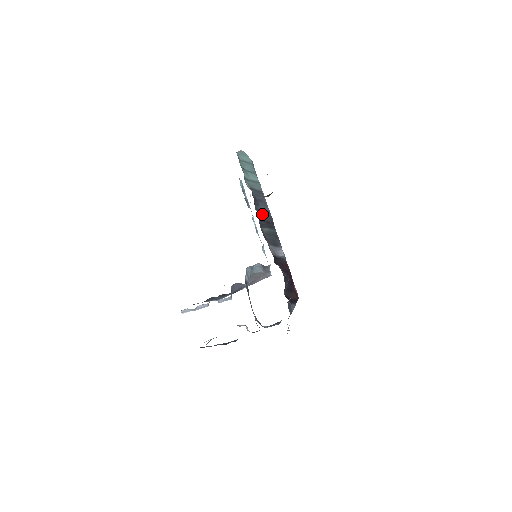
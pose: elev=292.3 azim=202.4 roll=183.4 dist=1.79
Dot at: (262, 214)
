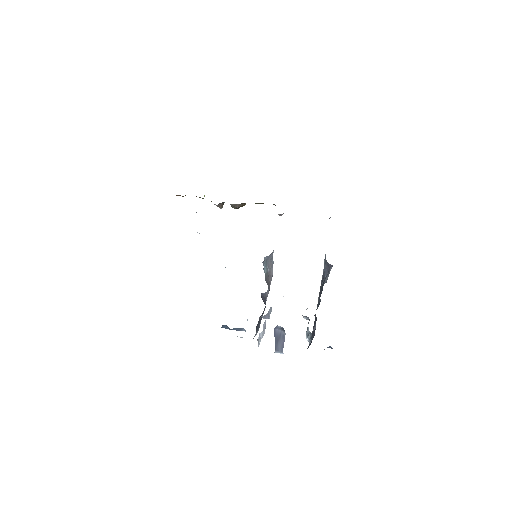
Dot at: occluded
